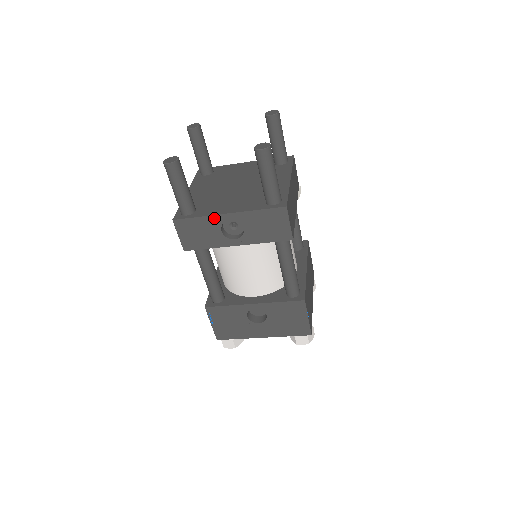
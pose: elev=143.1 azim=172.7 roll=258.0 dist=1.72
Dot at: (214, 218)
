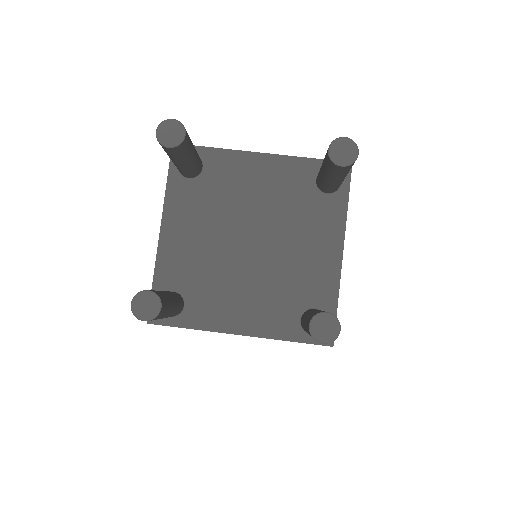
Dot at: (216, 331)
